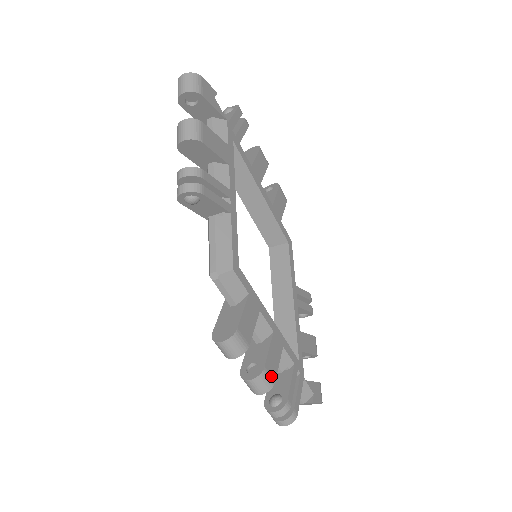
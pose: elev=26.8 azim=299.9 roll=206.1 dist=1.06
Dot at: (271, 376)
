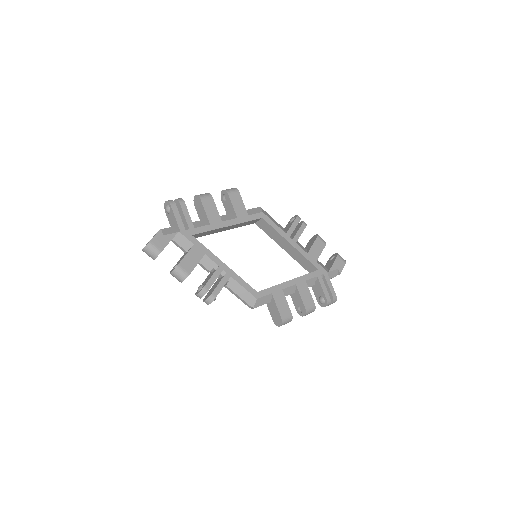
Dot at: (311, 305)
